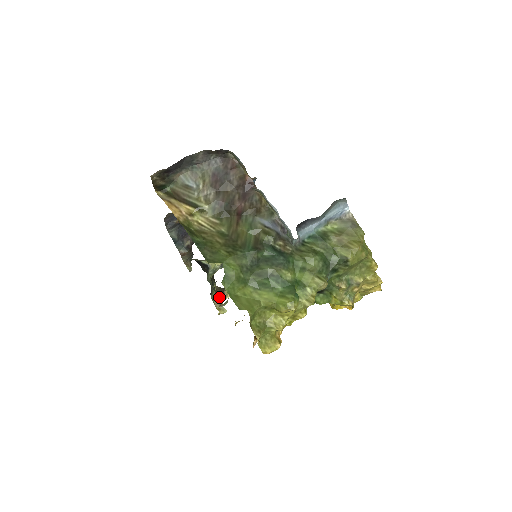
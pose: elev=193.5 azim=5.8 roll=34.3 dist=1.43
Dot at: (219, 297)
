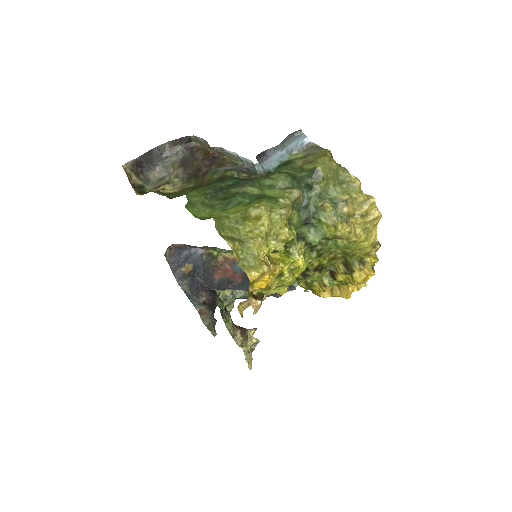
Dot at: (239, 332)
